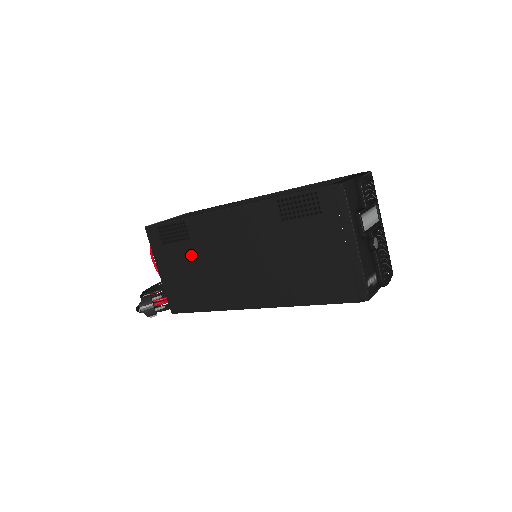
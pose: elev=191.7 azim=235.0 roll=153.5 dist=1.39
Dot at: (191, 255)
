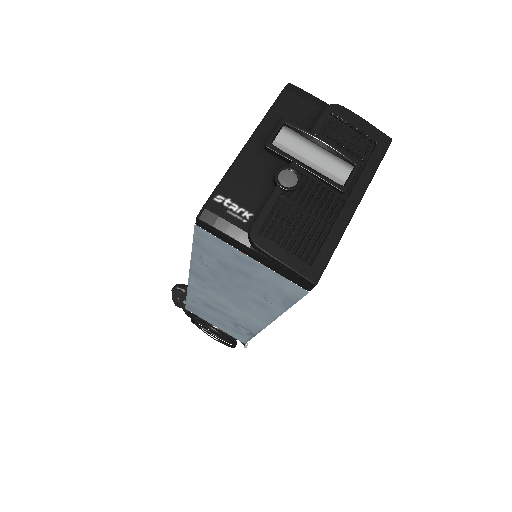
Dot at: occluded
